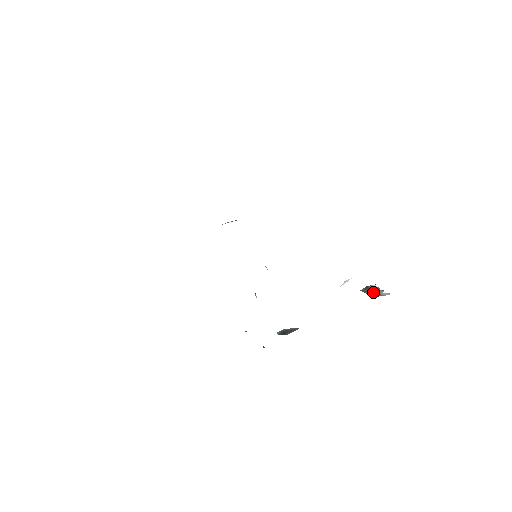
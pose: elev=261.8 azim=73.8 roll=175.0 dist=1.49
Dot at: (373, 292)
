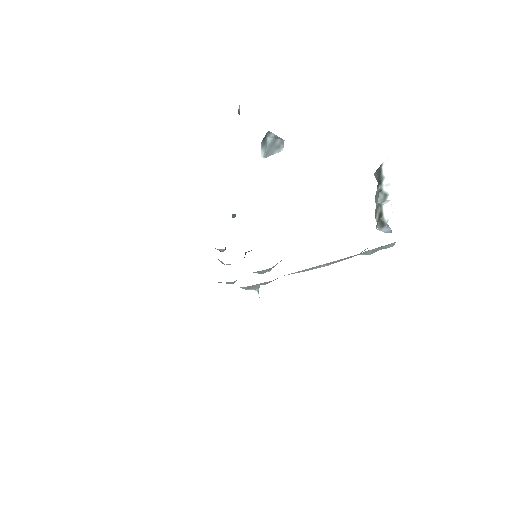
Dot at: (381, 195)
